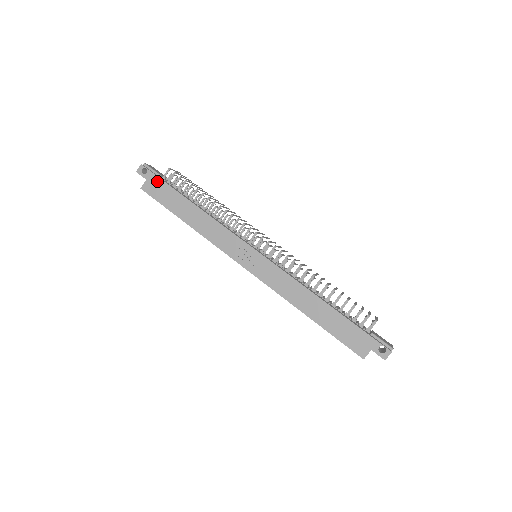
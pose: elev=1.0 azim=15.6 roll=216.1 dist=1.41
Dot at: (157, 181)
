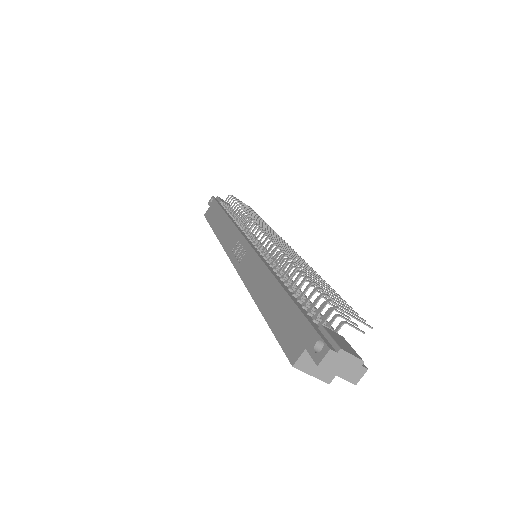
Dot at: (214, 205)
